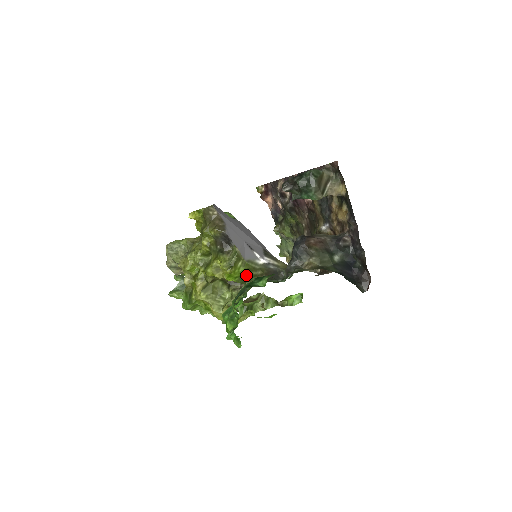
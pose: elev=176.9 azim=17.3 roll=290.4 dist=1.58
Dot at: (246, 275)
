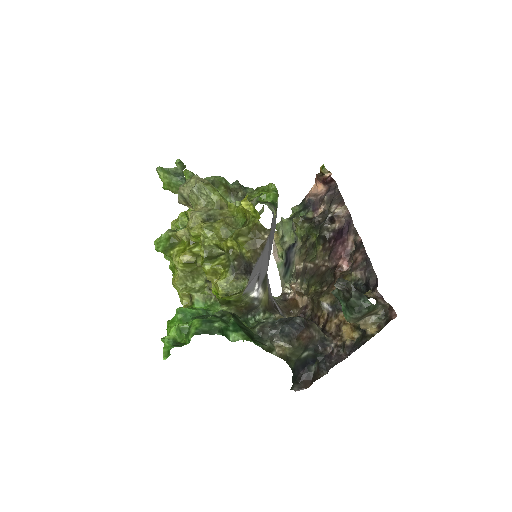
Dot at: (230, 301)
